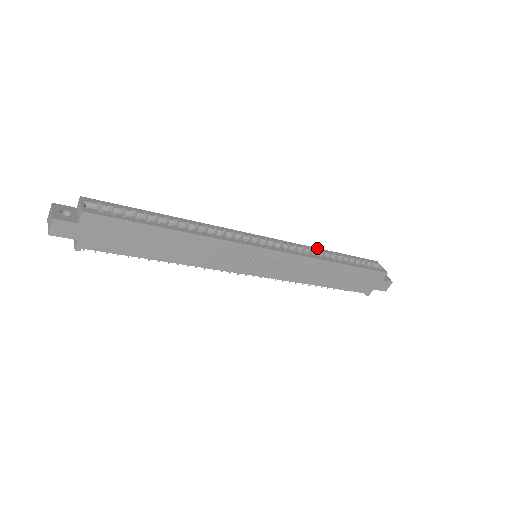
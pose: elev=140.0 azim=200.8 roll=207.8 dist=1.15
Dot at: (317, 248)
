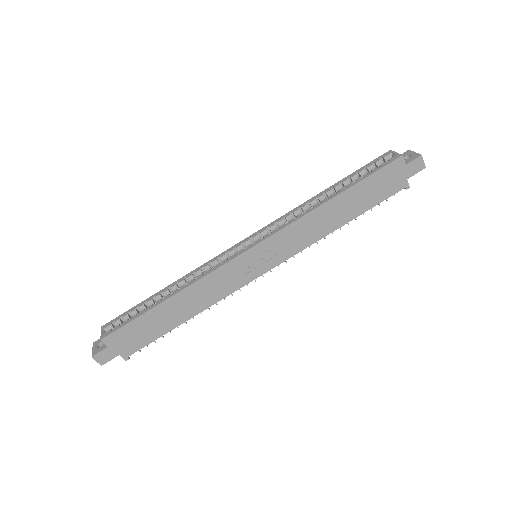
Dot at: (309, 200)
